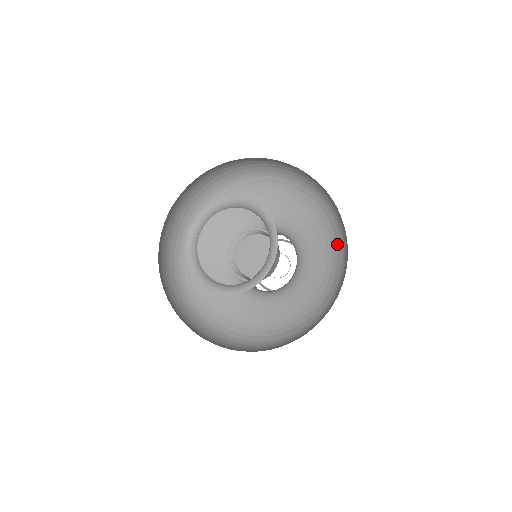
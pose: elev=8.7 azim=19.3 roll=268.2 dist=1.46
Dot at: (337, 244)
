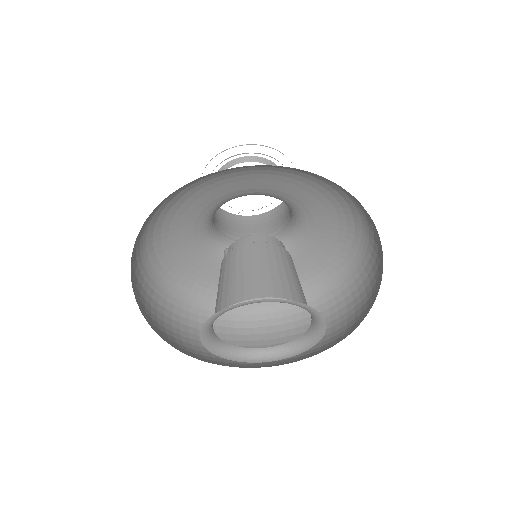
Dot at: (348, 255)
